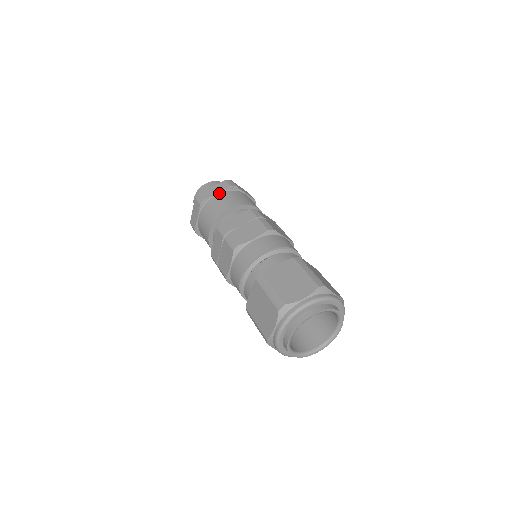
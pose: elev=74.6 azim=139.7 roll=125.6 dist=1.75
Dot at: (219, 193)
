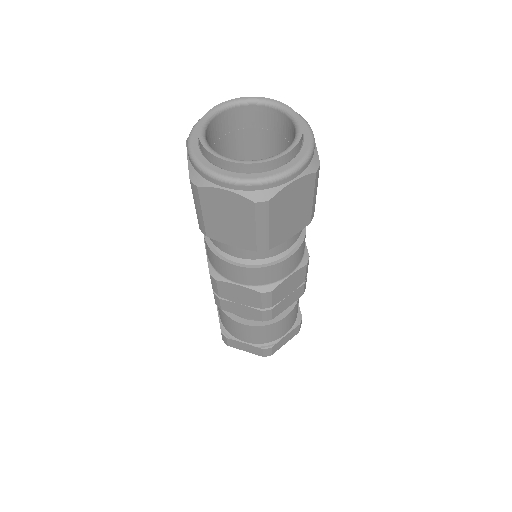
Dot at: occluded
